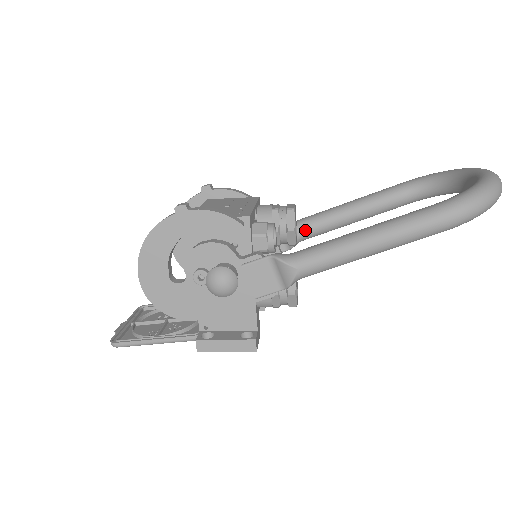
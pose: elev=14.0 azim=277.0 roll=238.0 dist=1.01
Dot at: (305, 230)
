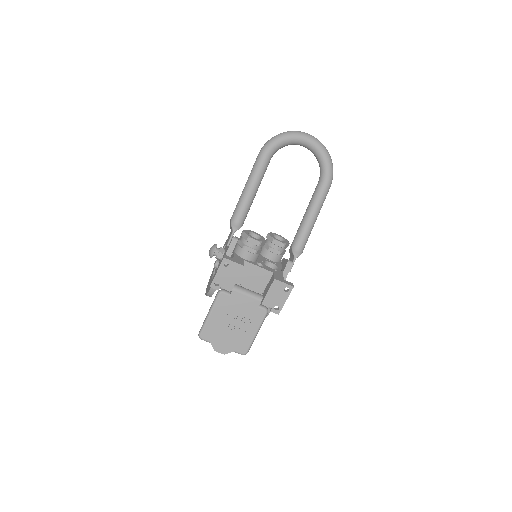
Dot at: (293, 241)
